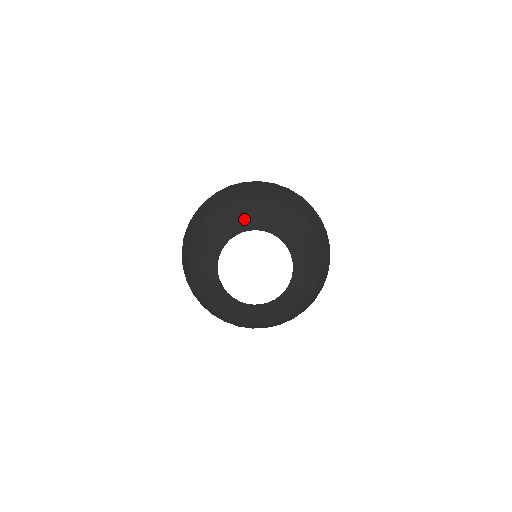
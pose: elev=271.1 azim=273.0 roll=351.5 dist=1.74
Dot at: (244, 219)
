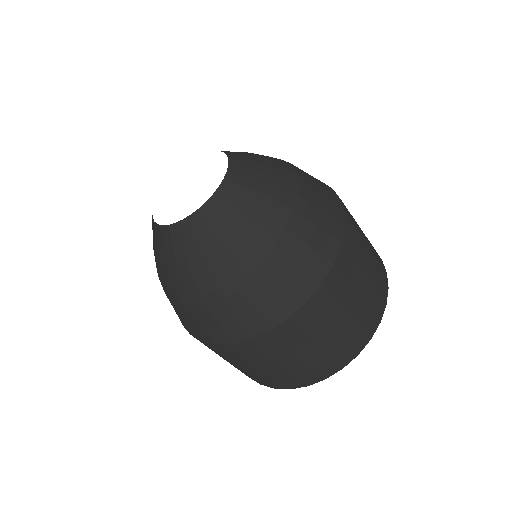
Dot at: occluded
